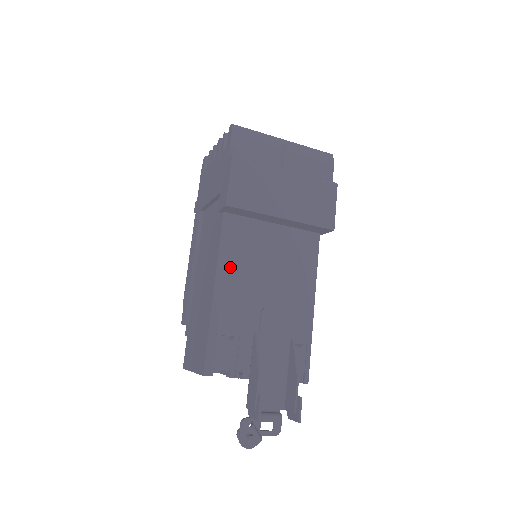
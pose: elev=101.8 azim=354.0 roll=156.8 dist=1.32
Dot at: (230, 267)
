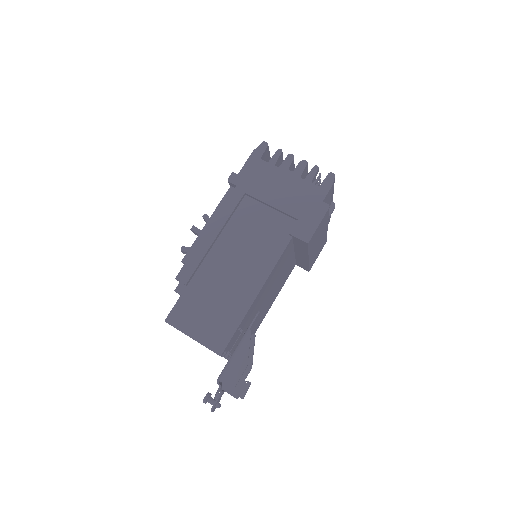
Dot at: (270, 279)
